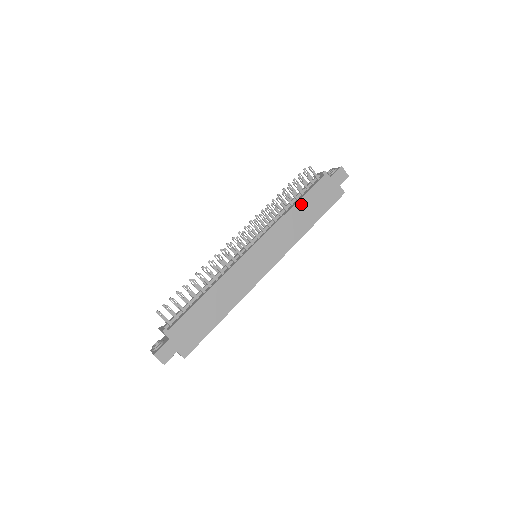
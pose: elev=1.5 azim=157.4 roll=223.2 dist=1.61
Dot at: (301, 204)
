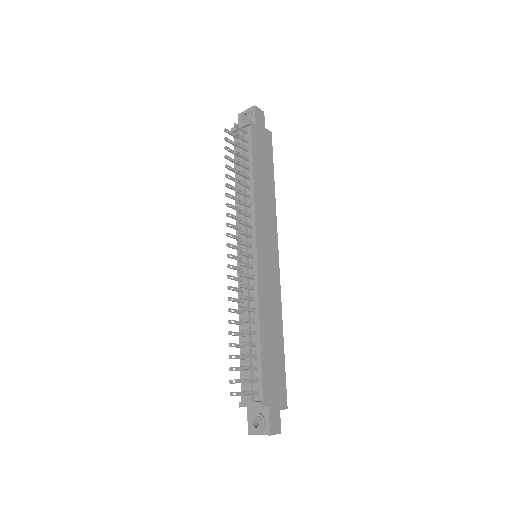
Dot at: (256, 171)
